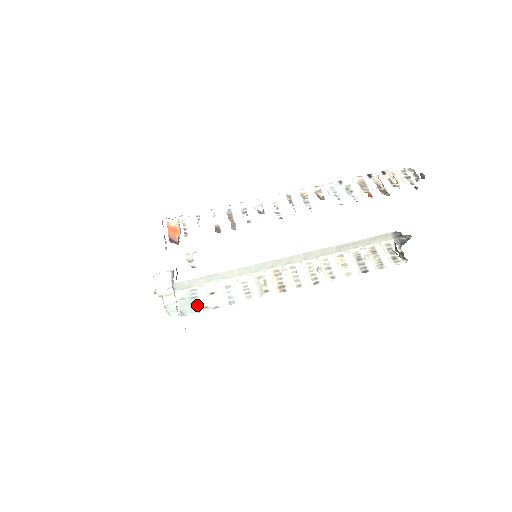
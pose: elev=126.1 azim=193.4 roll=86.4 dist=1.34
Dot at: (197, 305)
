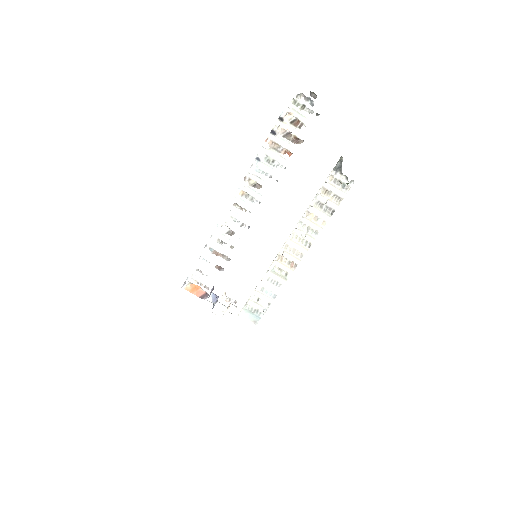
Dot at: (258, 312)
